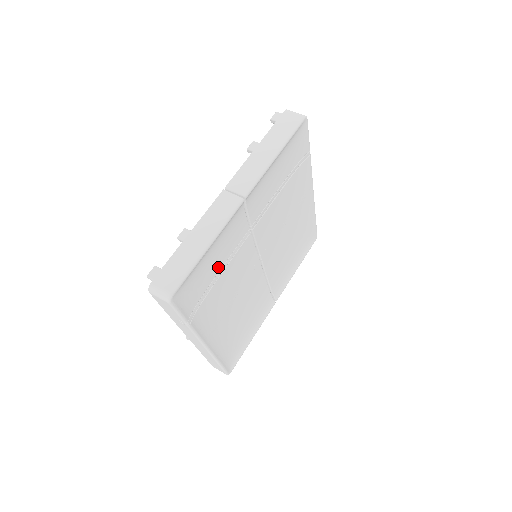
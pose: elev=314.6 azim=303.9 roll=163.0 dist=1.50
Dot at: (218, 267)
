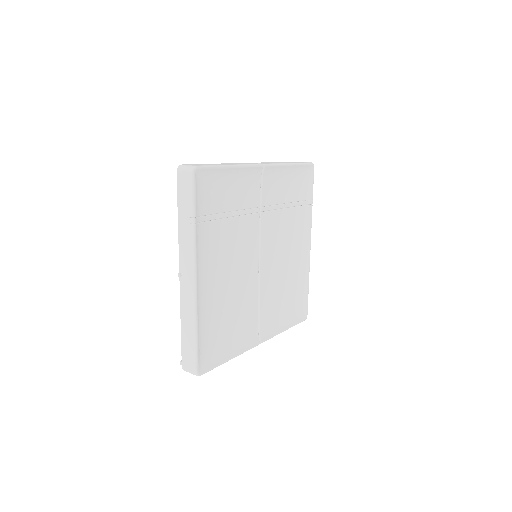
Dot at: (230, 206)
